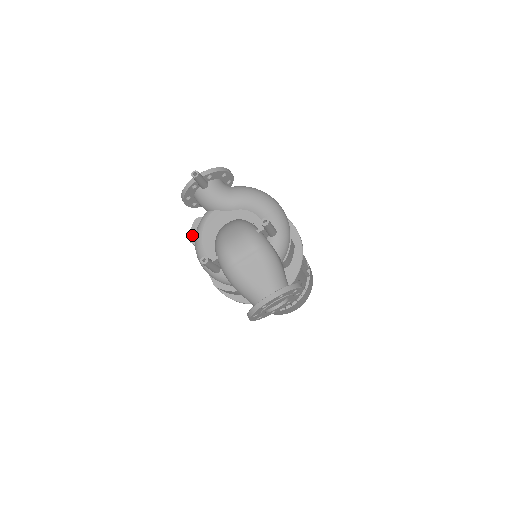
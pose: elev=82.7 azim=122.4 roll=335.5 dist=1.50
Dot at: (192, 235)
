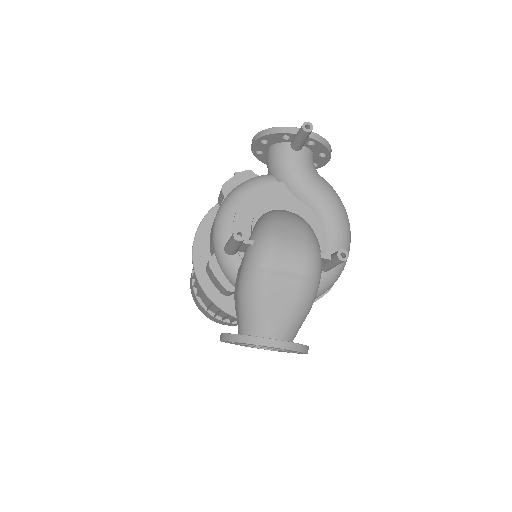
Dot at: (230, 184)
